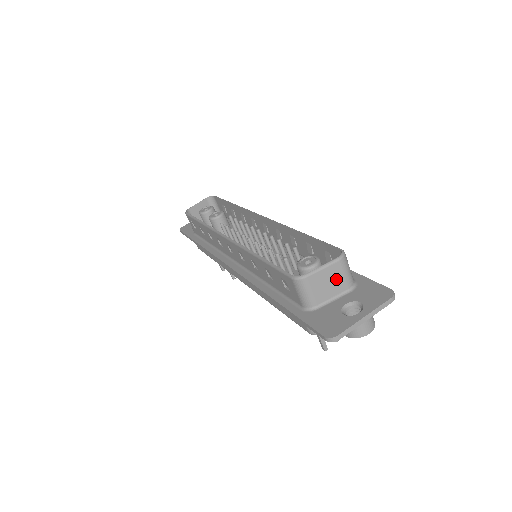
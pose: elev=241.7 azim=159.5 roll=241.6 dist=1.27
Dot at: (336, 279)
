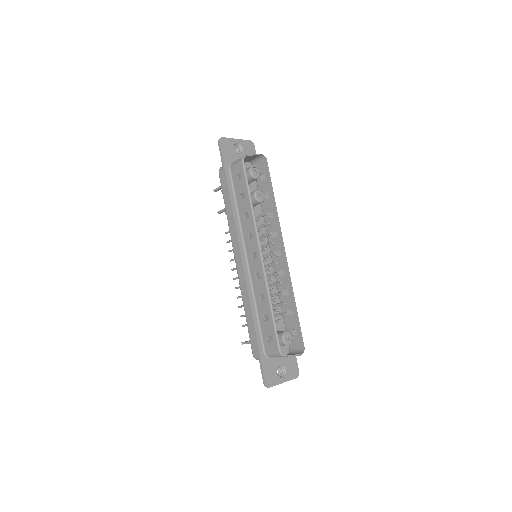
Dot at: occluded
